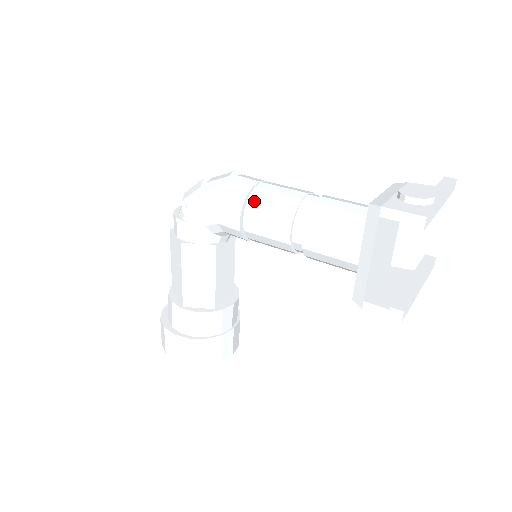
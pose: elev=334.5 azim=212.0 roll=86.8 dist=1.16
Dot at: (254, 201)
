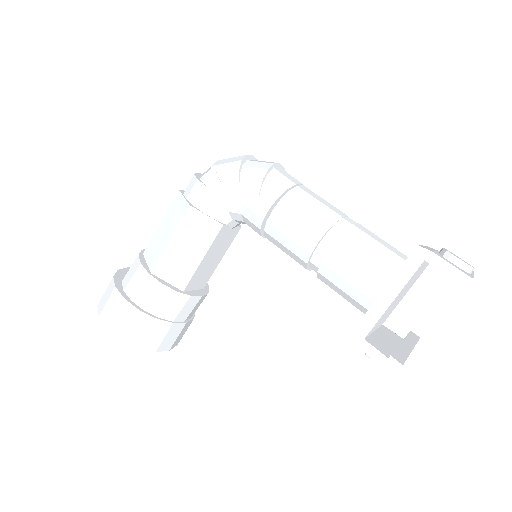
Dot at: (293, 197)
